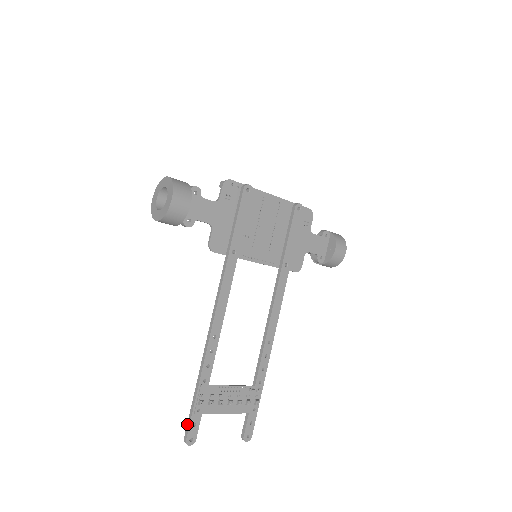
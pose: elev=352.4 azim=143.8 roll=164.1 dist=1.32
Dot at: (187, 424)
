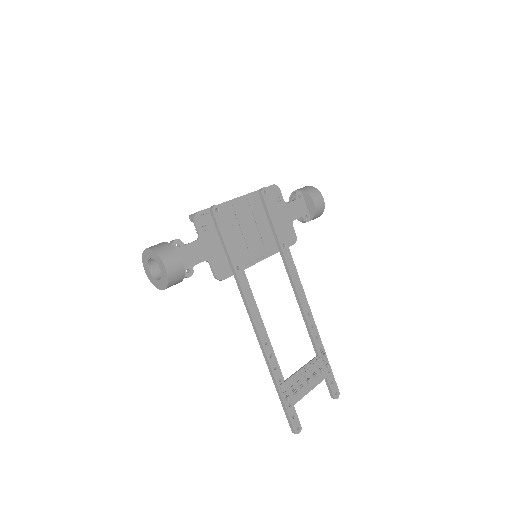
Dot at: occluded
